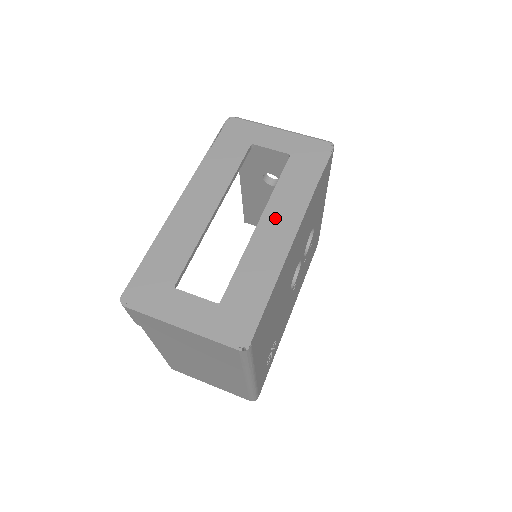
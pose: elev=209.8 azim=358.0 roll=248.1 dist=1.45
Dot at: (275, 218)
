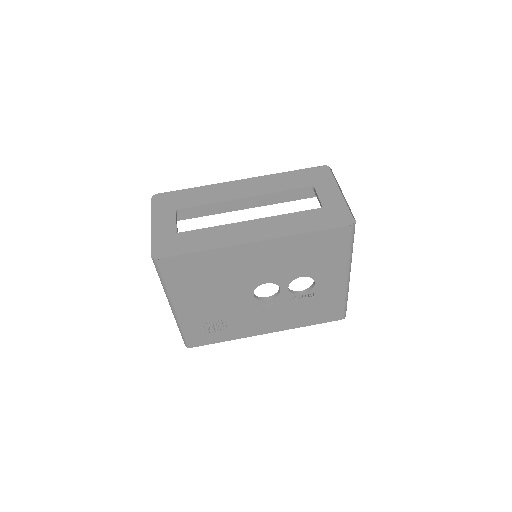
Dot at: (260, 226)
